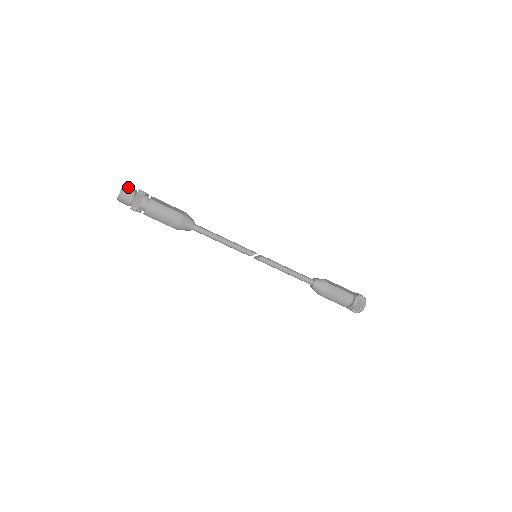
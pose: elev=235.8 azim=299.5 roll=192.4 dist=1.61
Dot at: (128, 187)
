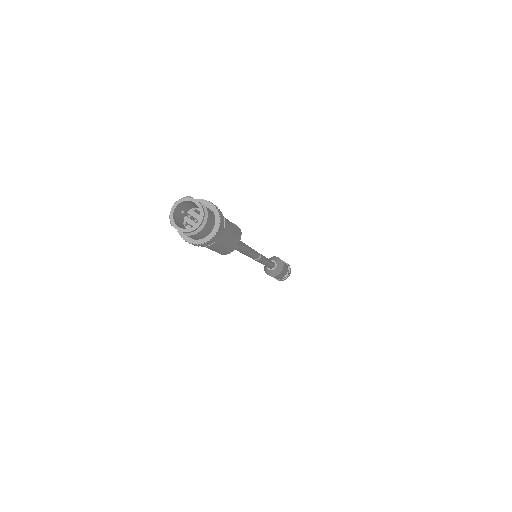
Dot at: occluded
